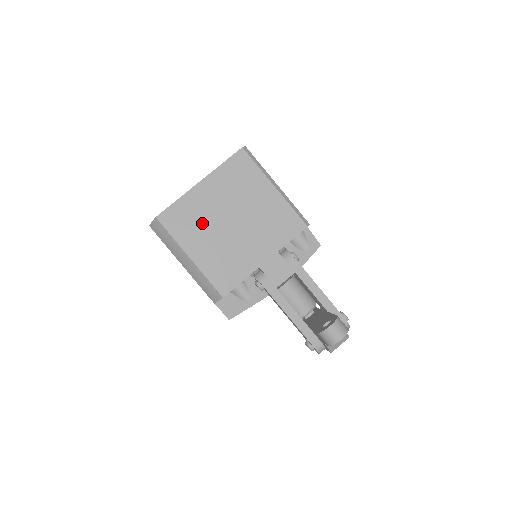
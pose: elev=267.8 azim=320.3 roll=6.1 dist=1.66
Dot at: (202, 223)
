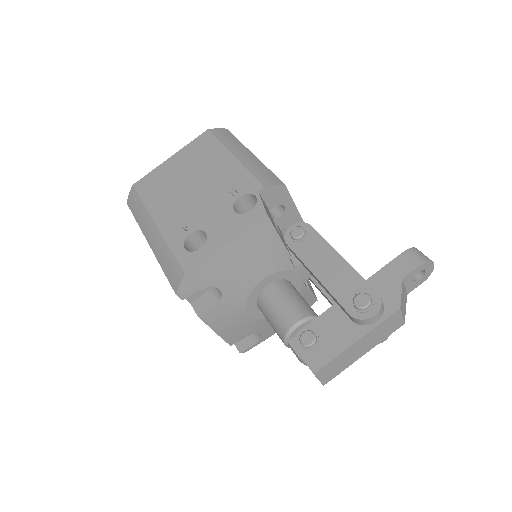
Dot at: occluded
